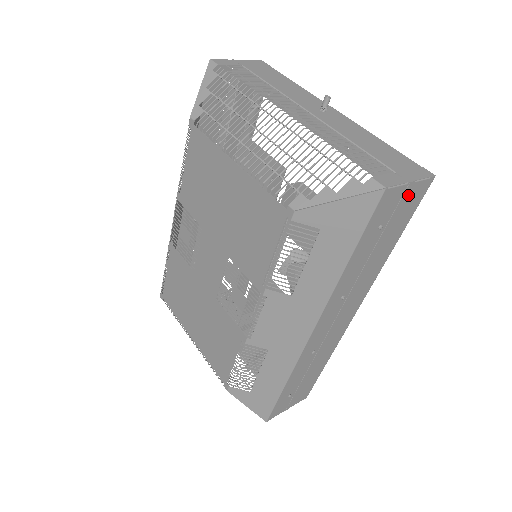
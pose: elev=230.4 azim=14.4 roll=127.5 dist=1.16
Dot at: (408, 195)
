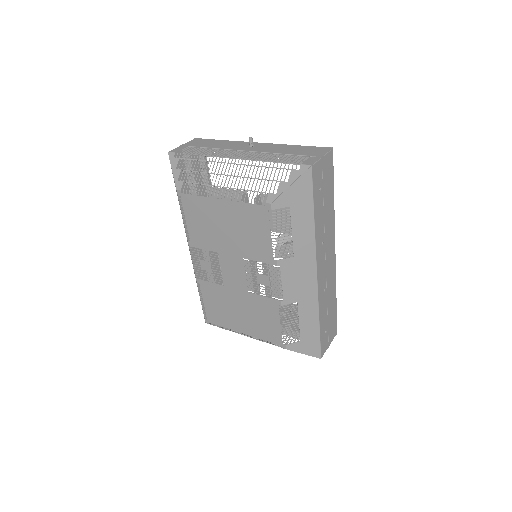
Dot at: (325, 165)
